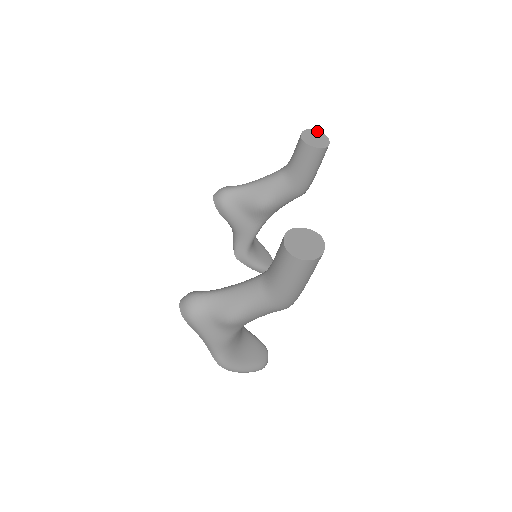
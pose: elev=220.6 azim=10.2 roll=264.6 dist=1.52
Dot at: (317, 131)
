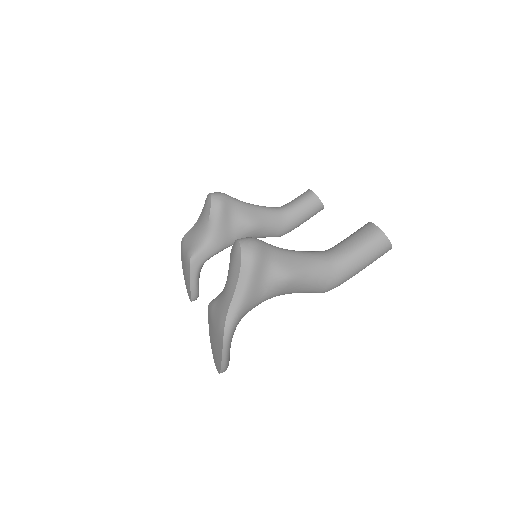
Dot at: occluded
